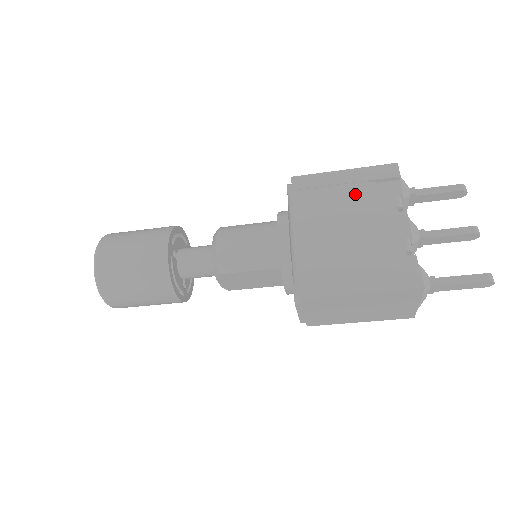
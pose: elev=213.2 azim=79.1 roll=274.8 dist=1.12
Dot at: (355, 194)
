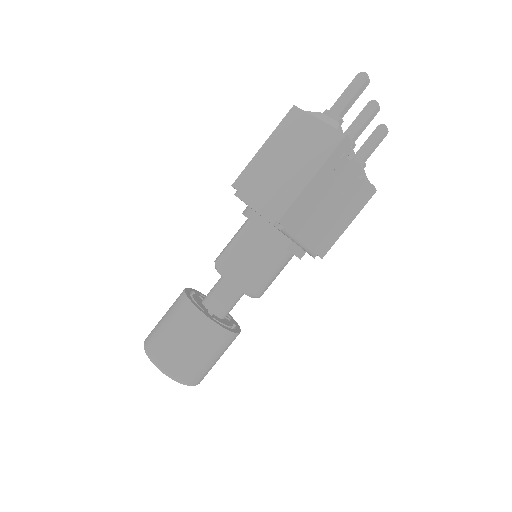
Dot at: occluded
